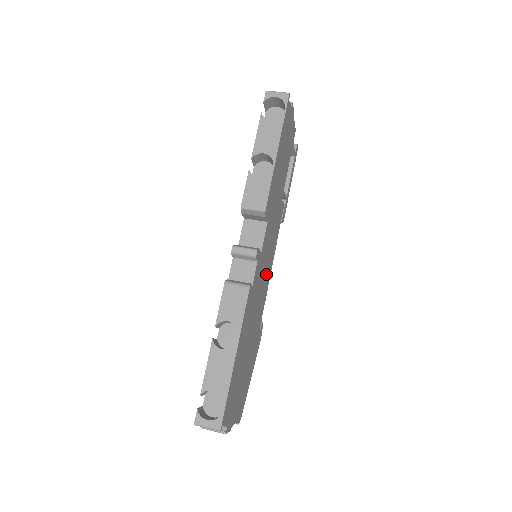
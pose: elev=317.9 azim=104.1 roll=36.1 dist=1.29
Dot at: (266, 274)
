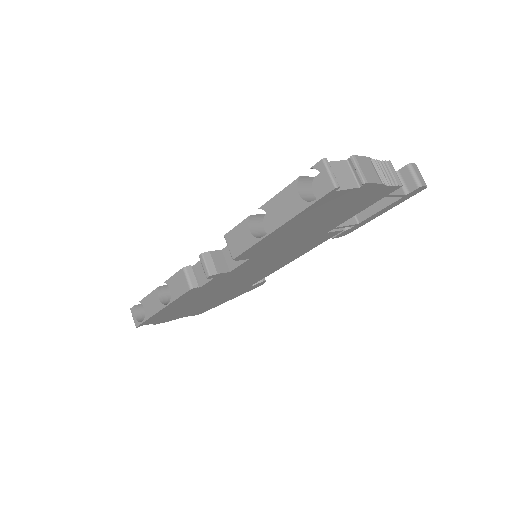
Dot at: (264, 269)
